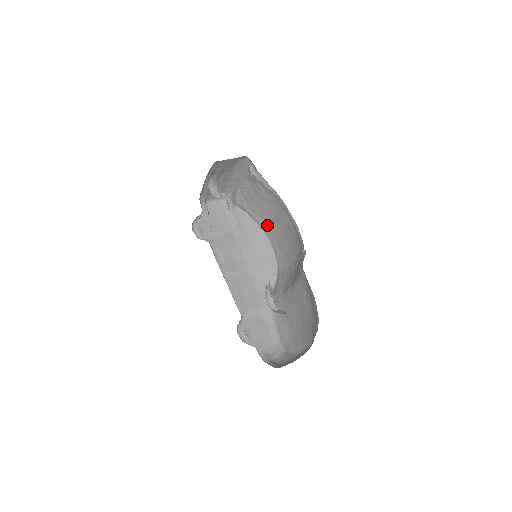
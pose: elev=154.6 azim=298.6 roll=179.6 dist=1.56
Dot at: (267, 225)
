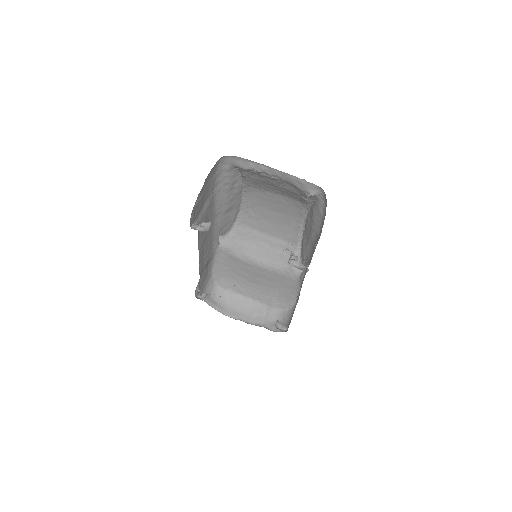
Dot at: (255, 191)
